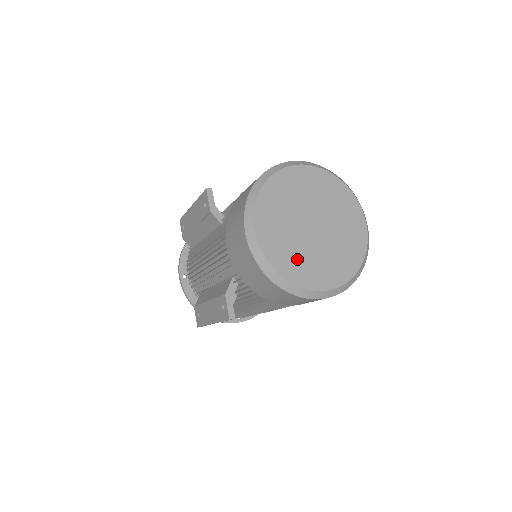
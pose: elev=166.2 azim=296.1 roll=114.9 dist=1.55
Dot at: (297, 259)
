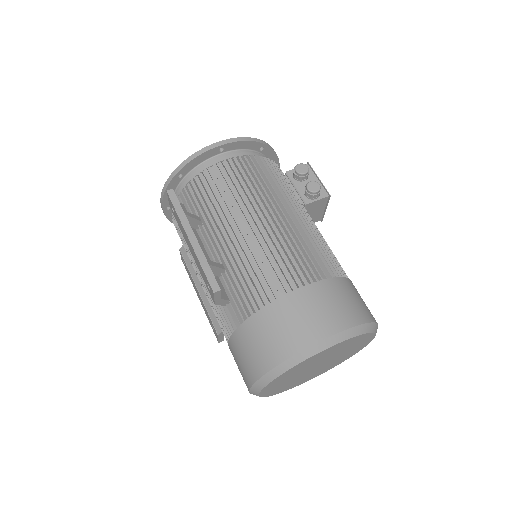
Dot at: (291, 384)
